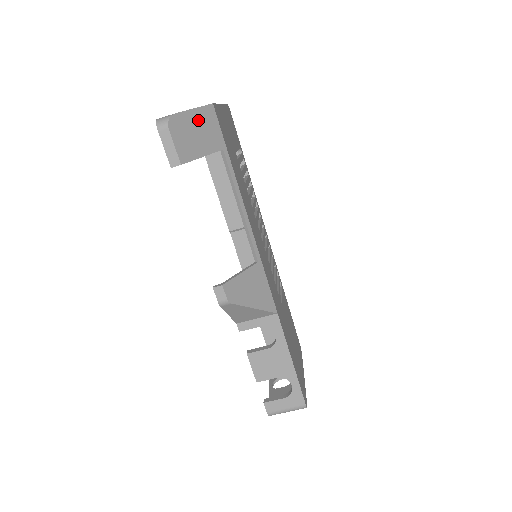
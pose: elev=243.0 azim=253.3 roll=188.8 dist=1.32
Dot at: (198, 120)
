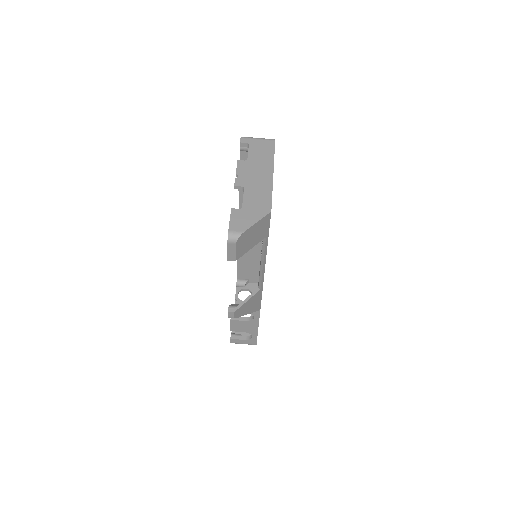
Dot at: (257, 228)
